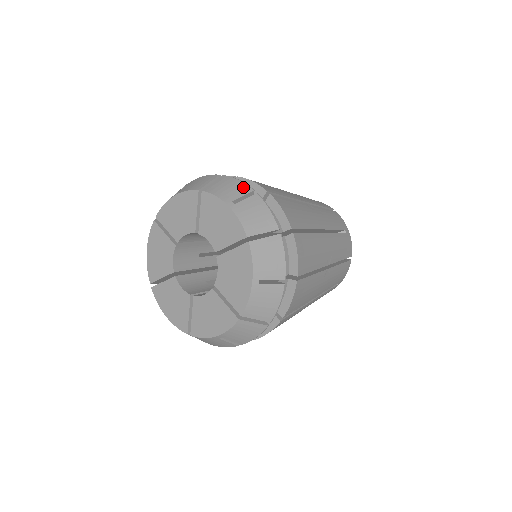
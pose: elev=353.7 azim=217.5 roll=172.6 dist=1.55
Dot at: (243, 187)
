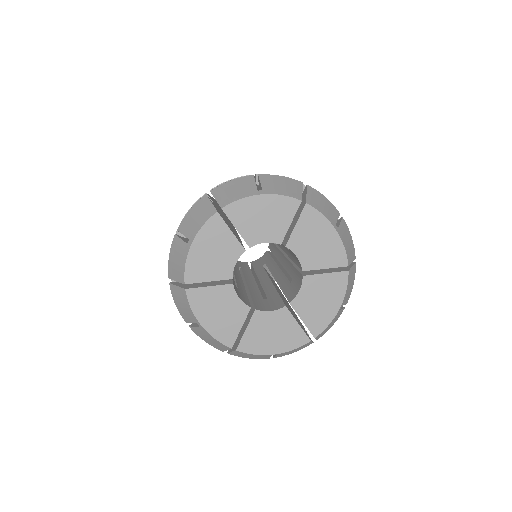
Dot at: (244, 180)
